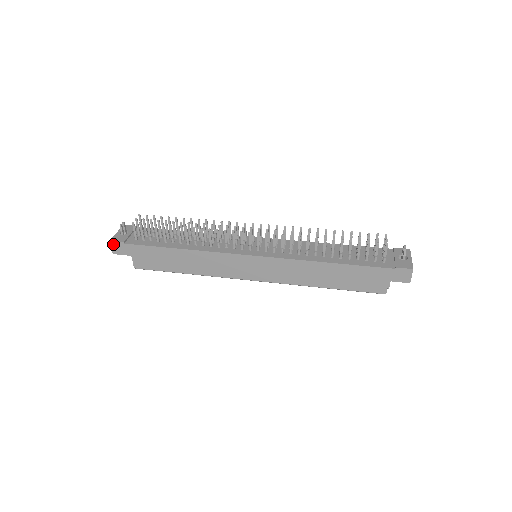
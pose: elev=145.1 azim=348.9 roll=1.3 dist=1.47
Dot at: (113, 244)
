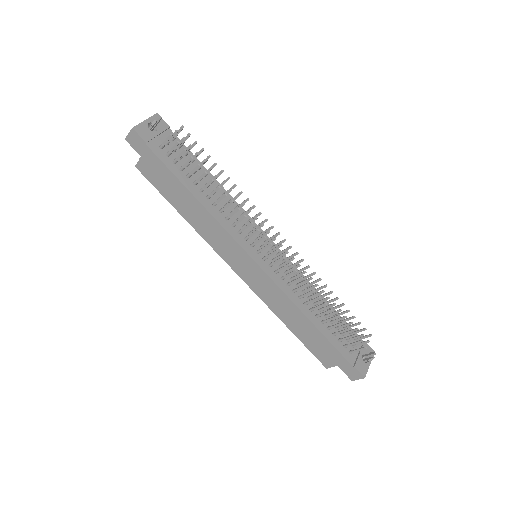
Dot at: (133, 133)
